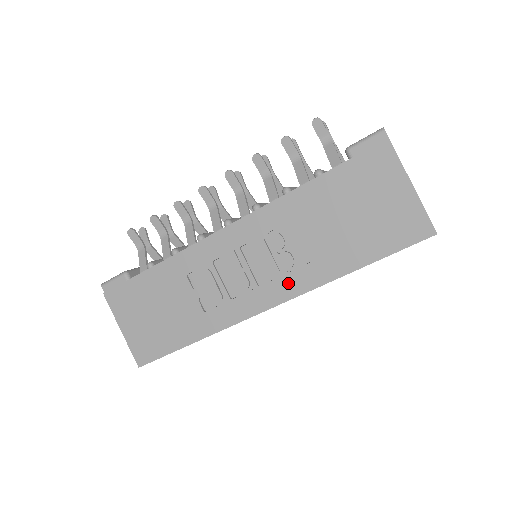
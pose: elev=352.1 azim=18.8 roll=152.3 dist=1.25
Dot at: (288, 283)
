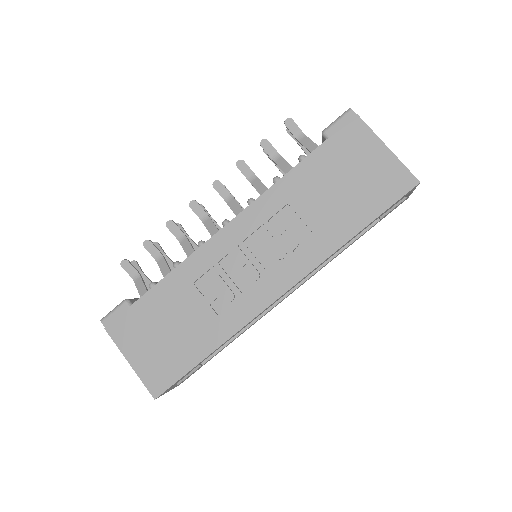
Dot at: (297, 263)
